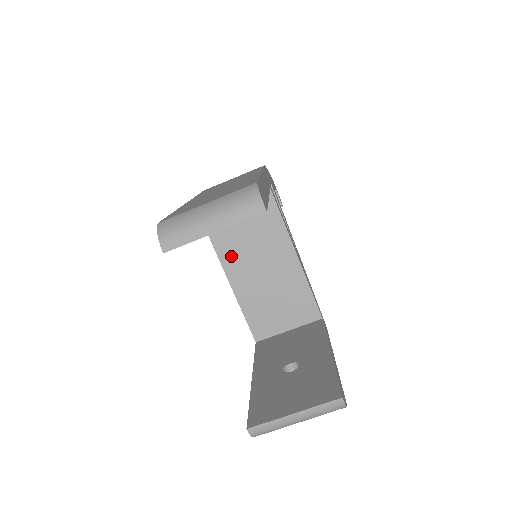
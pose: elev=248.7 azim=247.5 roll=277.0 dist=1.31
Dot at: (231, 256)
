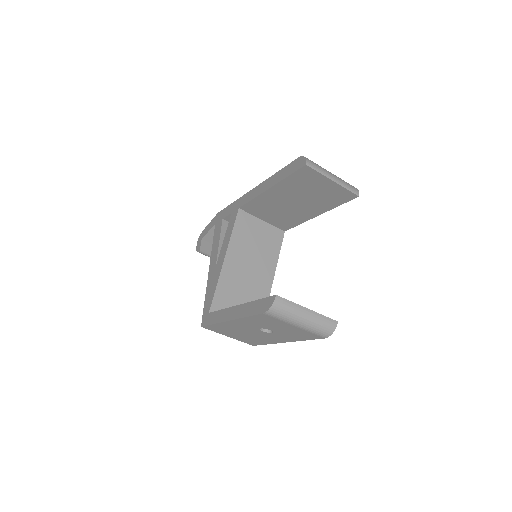
Dot at: (238, 245)
